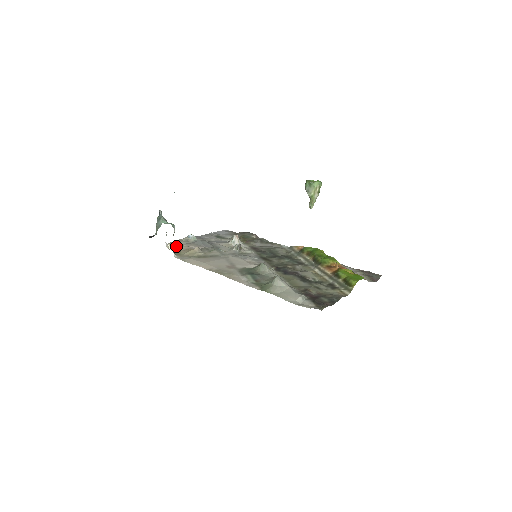
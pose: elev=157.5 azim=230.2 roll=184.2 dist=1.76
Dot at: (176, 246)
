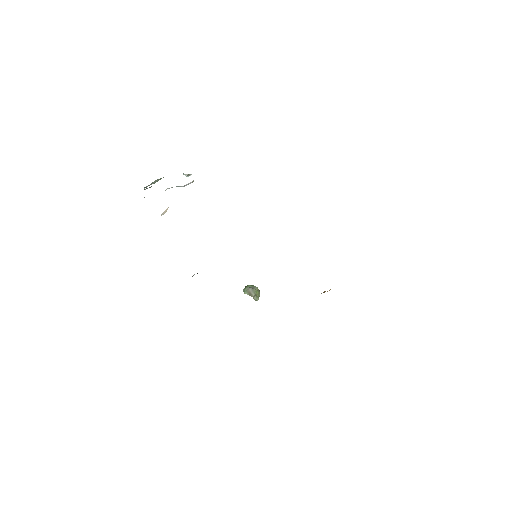
Dot at: (166, 209)
